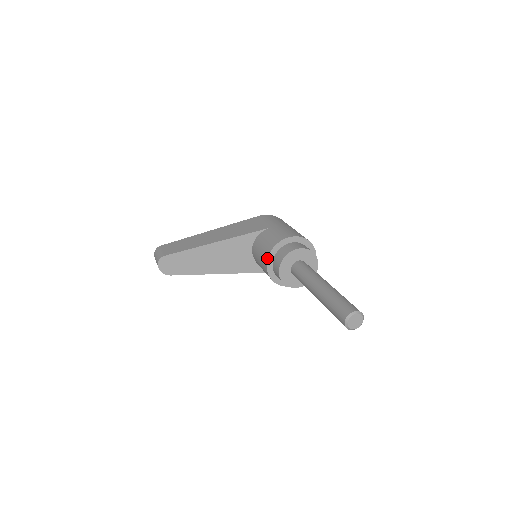
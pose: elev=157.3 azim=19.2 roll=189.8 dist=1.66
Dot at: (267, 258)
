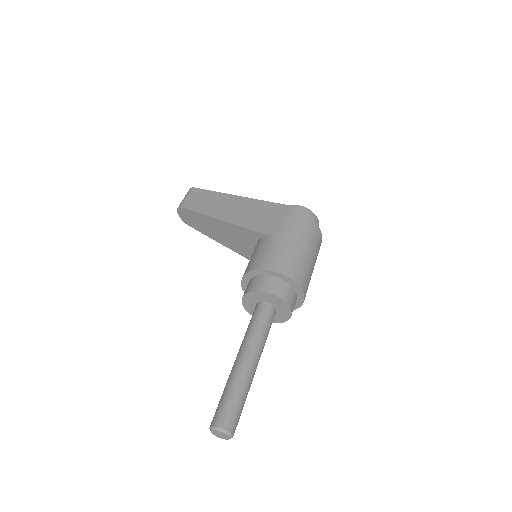
Dot at: (242, 278)
